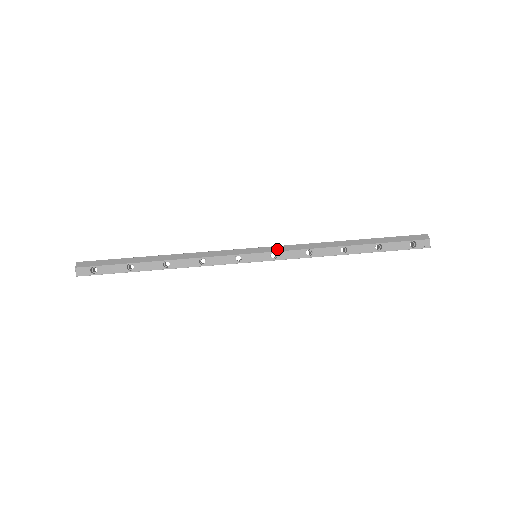
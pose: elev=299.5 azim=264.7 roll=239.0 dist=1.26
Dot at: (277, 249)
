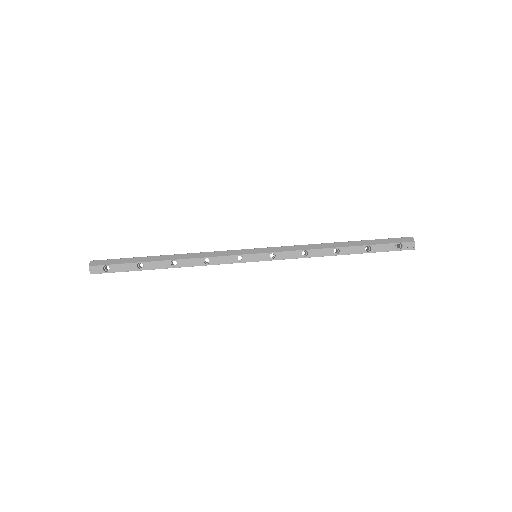
Dot at: (275, 250)
